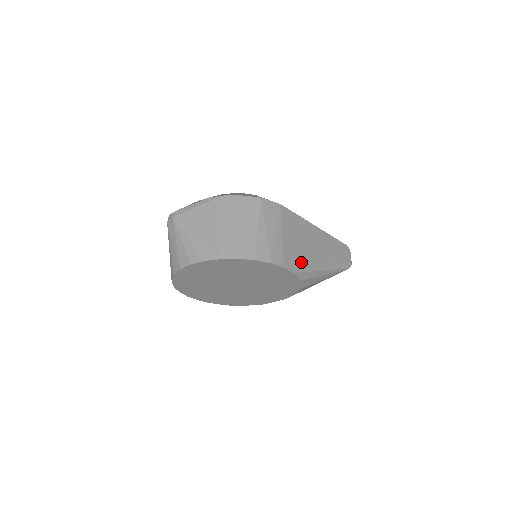
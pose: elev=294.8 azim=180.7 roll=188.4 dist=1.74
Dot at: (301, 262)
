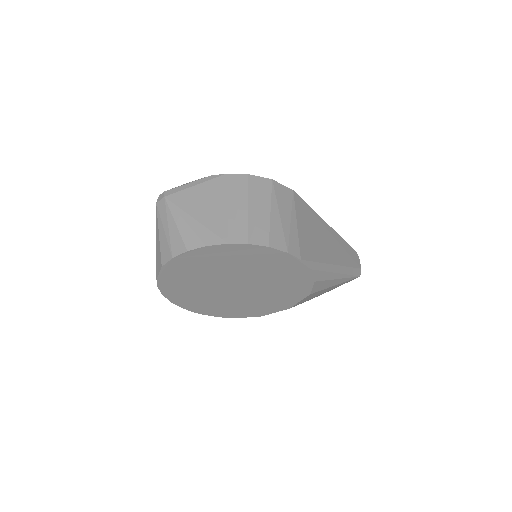
Dot at: (317, 258)
